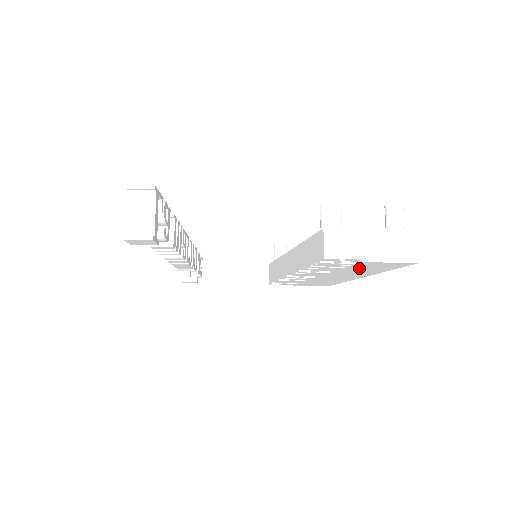
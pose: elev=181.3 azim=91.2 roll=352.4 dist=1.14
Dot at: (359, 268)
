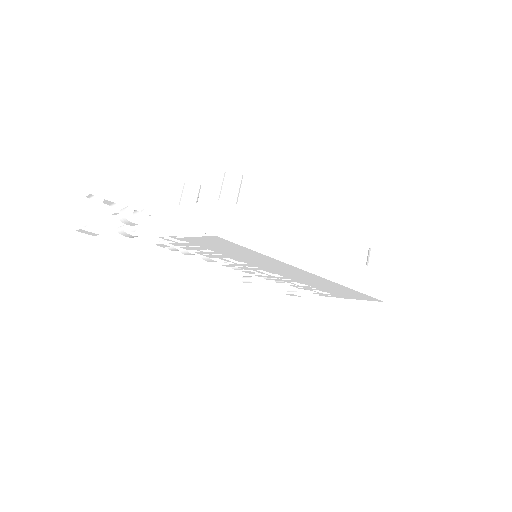
Dot at: (228, 252)
